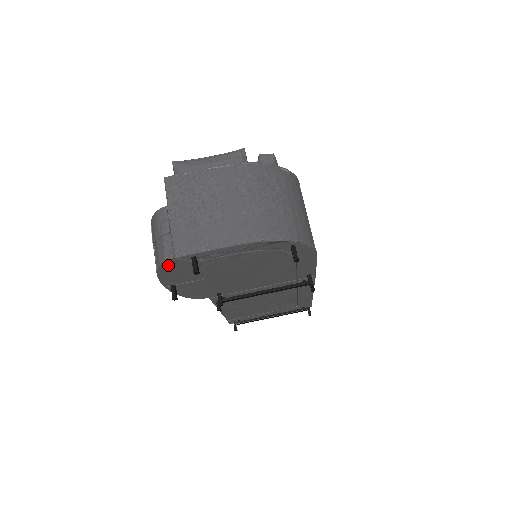
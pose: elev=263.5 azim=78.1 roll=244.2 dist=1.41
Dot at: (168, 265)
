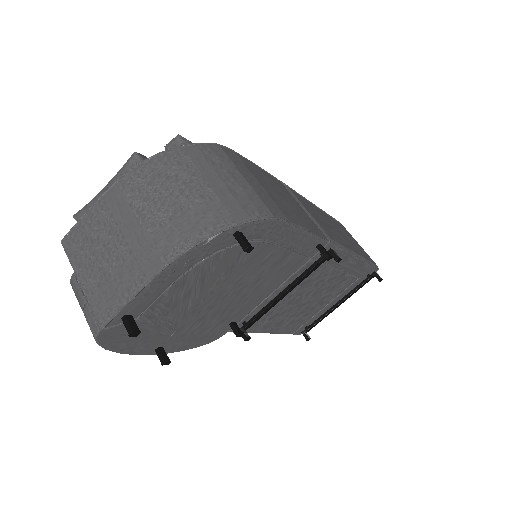
Dot at: (109, 339)
